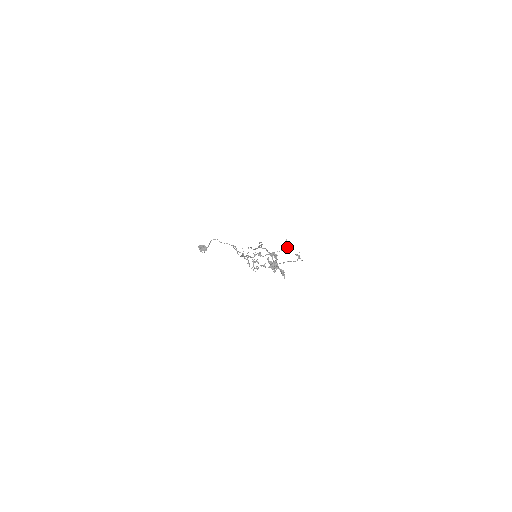
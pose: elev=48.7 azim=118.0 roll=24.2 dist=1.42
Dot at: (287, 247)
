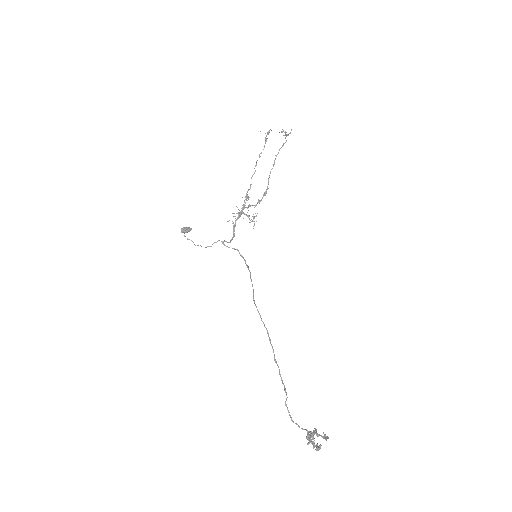
Dot at: (266, 136)
